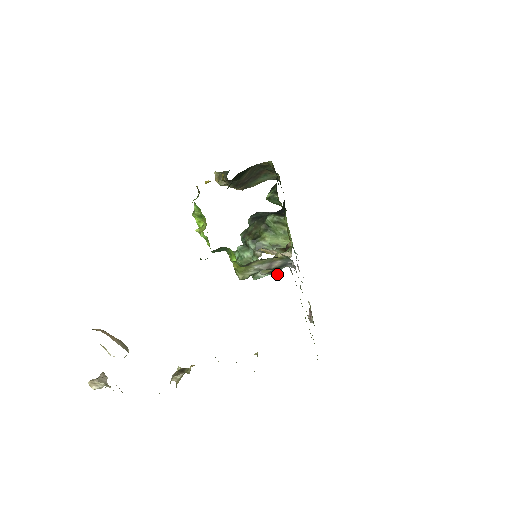
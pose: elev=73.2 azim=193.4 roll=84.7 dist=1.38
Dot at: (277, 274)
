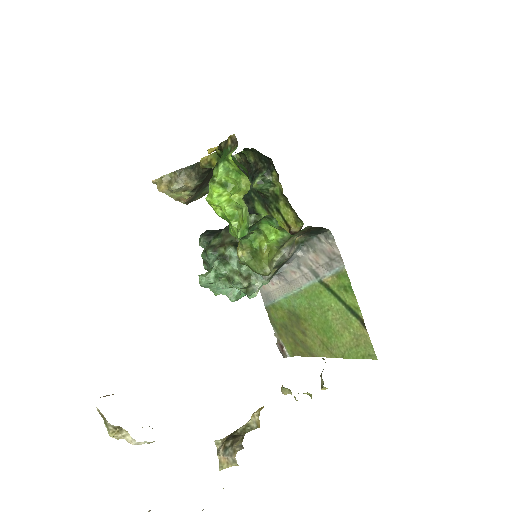
Dot at: occluded
